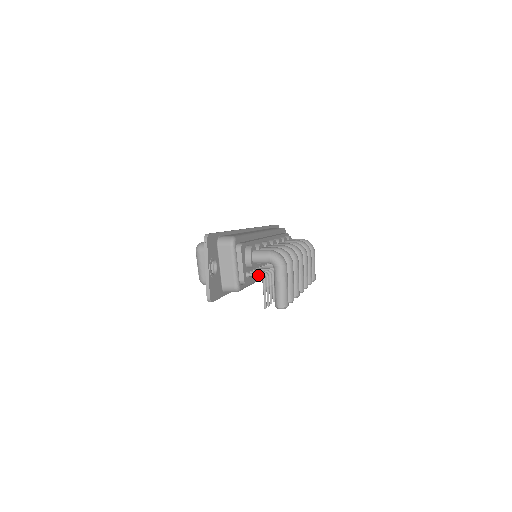
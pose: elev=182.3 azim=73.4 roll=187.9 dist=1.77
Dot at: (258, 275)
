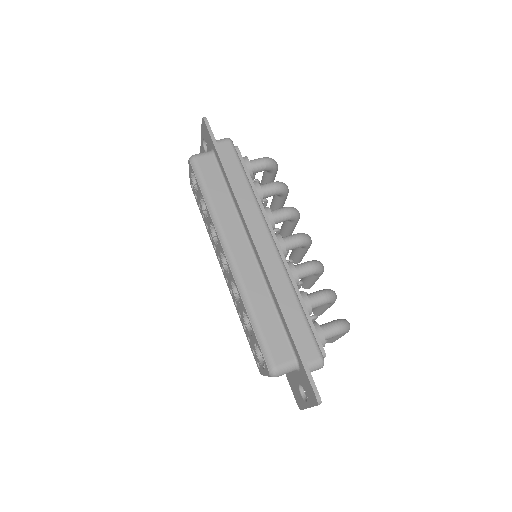
Dot at: occluded
